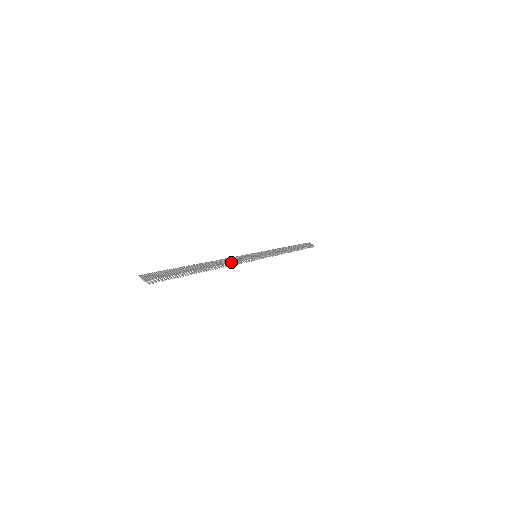
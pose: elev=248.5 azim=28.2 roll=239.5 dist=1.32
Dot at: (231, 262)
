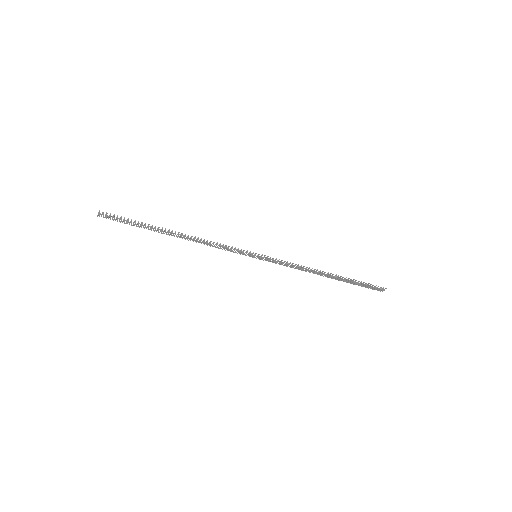
Dot at: (210, 243)
